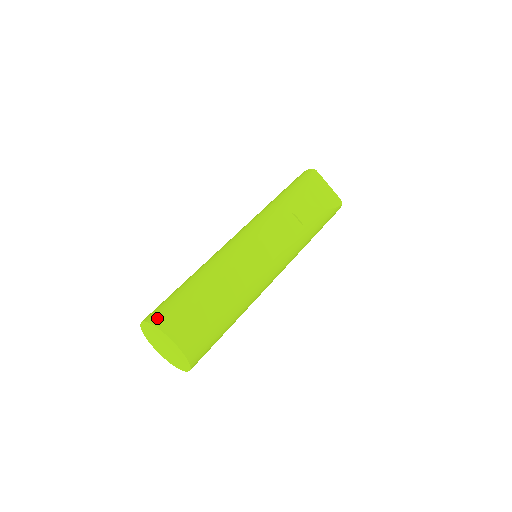
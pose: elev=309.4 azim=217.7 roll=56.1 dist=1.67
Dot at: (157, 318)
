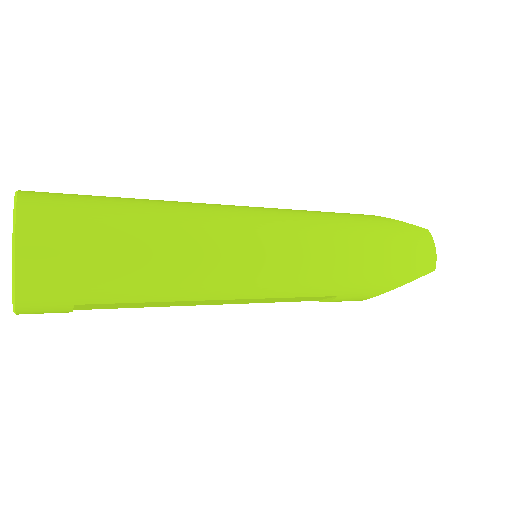
Dot at: occluded
